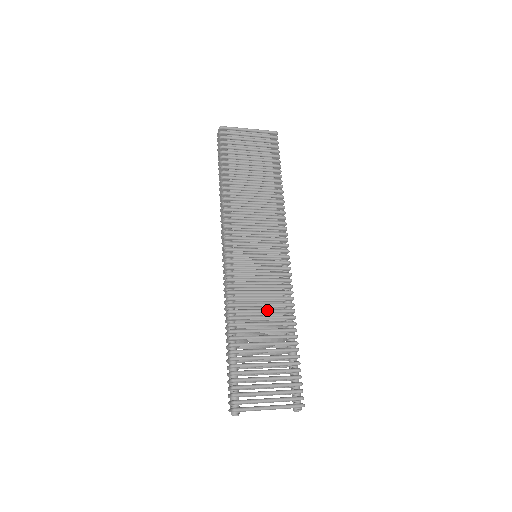
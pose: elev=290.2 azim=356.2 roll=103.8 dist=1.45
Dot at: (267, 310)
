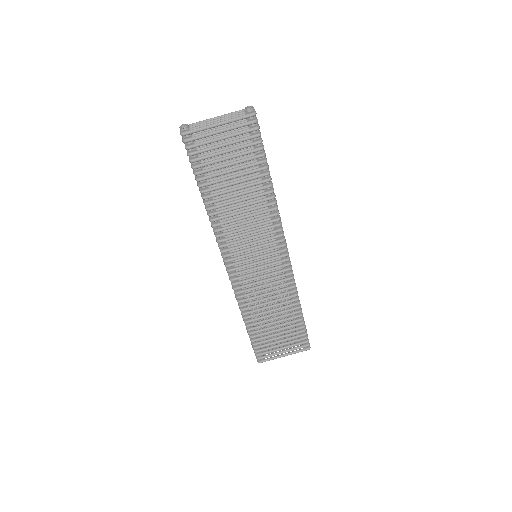
Dot at: (273, 302)
